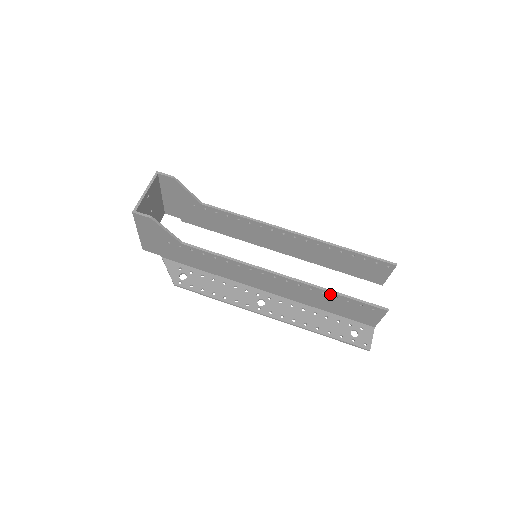
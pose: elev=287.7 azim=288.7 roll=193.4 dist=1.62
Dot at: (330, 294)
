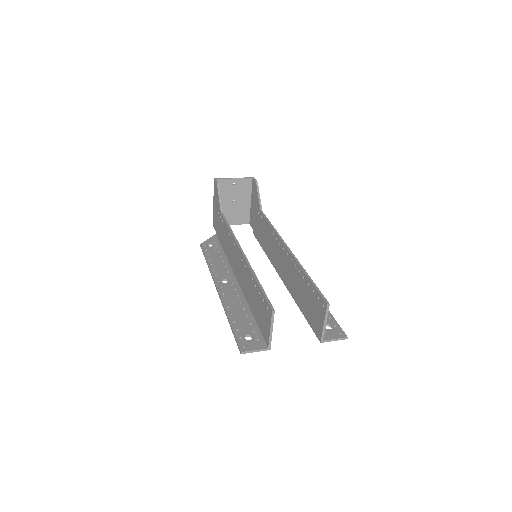
Dot at: (254, 280)
